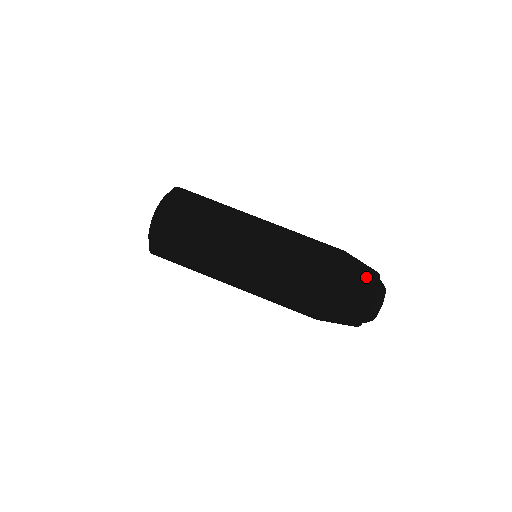
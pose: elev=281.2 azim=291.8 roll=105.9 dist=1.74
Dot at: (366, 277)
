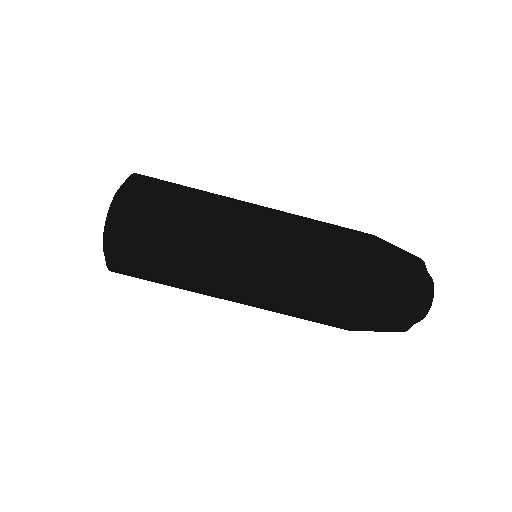
Dot at: (407, 253)
